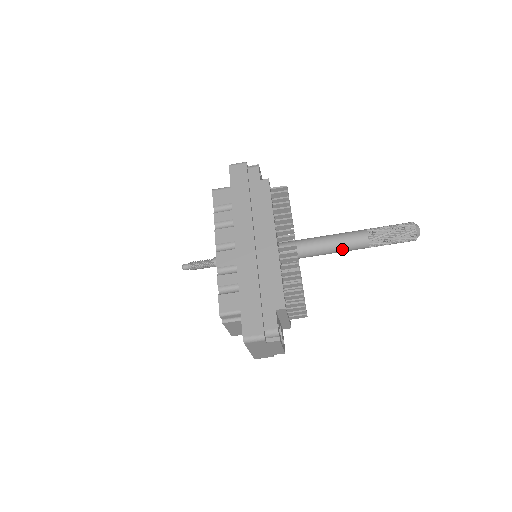
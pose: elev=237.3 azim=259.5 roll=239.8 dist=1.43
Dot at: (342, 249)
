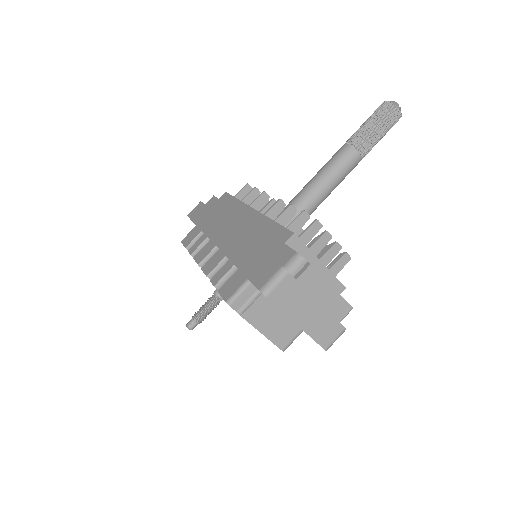
Dot at: (334, 175)
